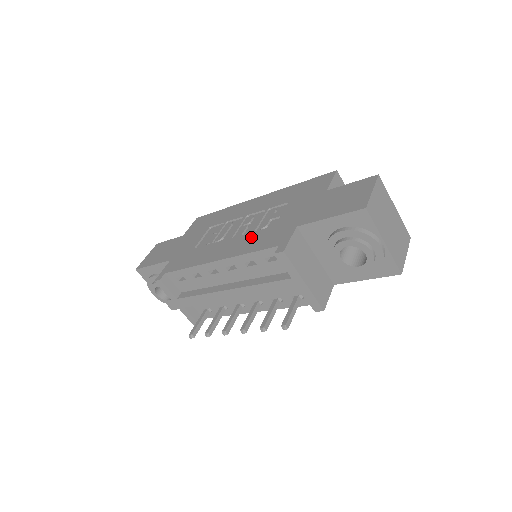
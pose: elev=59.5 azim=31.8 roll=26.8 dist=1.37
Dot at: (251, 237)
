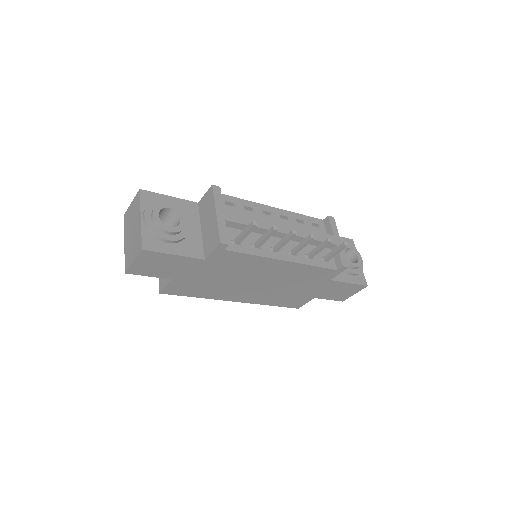
Dot at: occluded
